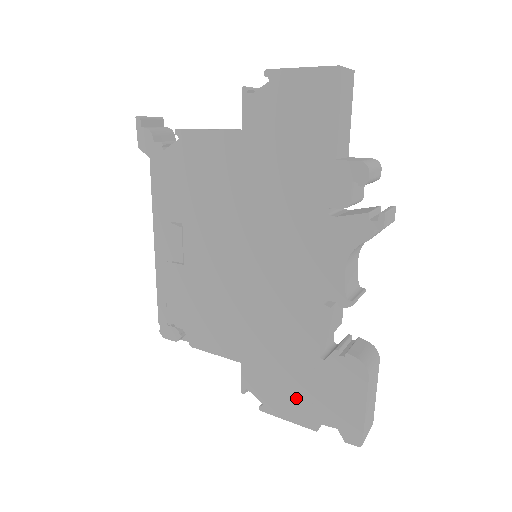
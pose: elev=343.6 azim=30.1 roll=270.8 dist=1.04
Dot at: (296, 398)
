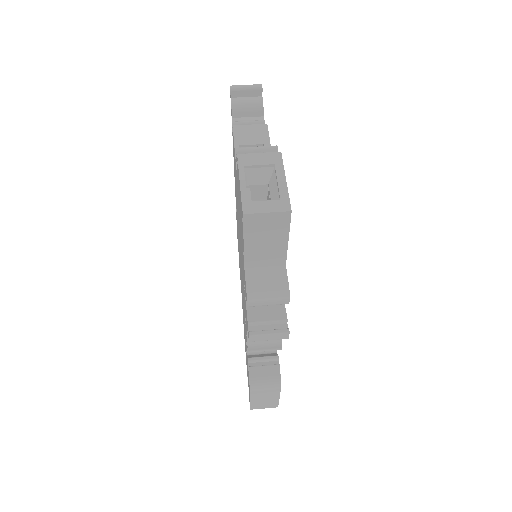
Dot at: occluded
